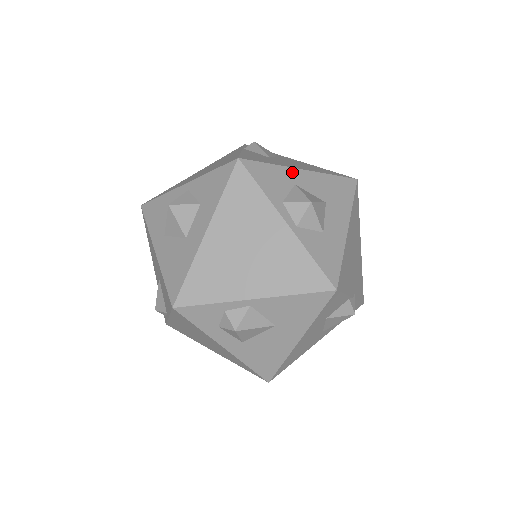
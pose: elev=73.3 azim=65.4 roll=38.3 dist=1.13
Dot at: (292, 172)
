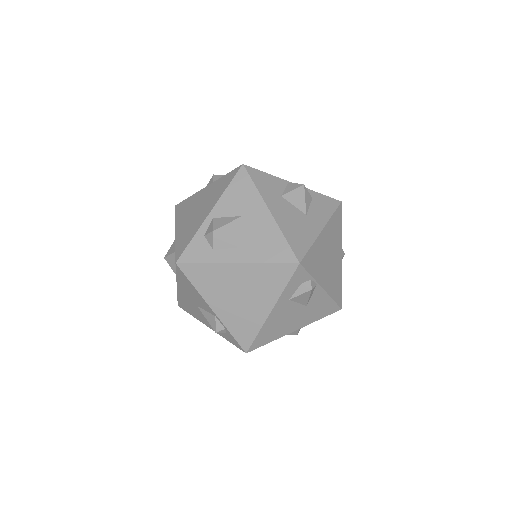
Dot at: occluded
